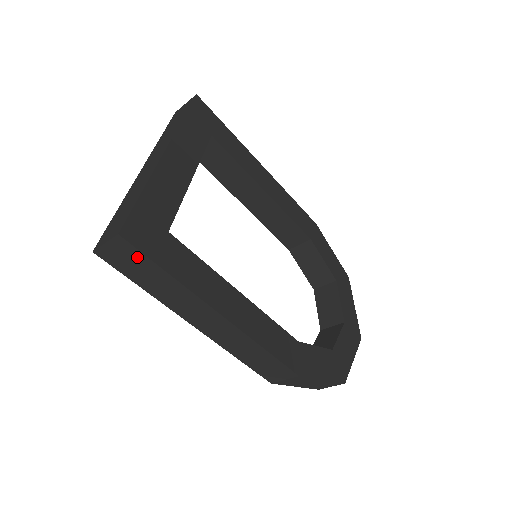
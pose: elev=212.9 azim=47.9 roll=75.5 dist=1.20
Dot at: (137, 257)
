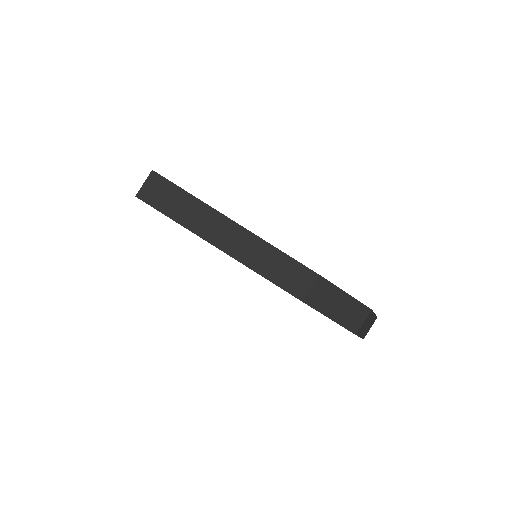
Dot at: (166, 187)
